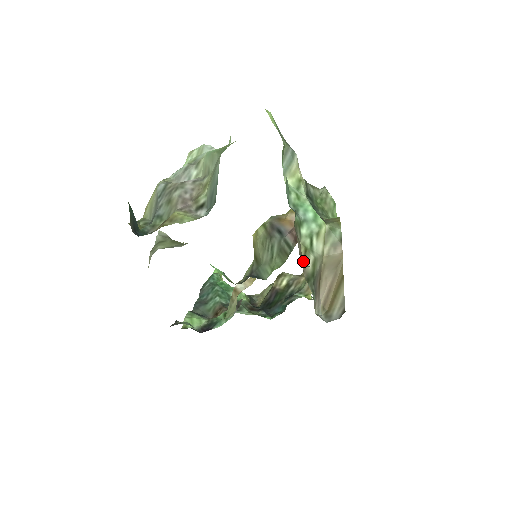
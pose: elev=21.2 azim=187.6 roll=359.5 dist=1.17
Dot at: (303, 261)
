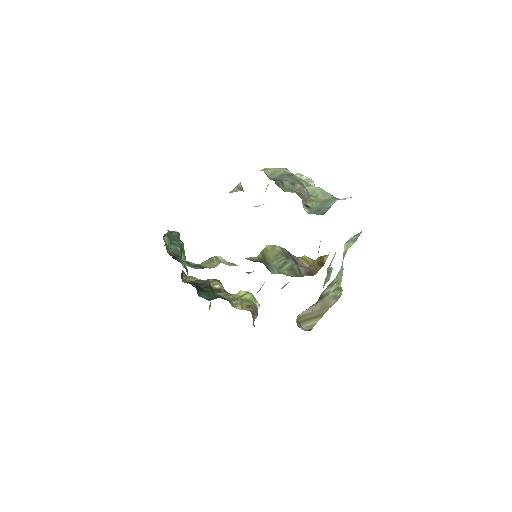
Dot at: (328, 286)
